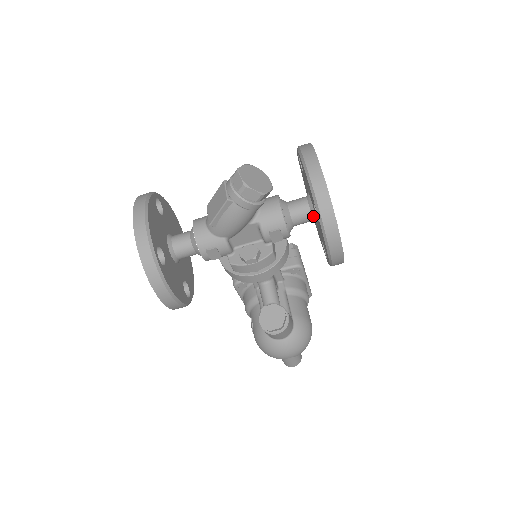
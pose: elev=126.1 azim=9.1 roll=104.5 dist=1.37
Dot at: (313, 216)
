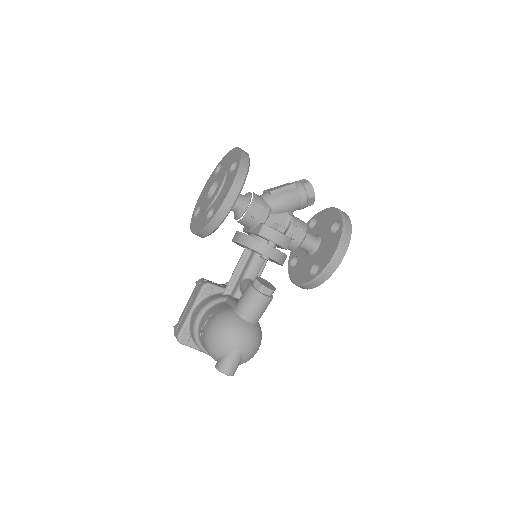
Dot at: (318, 243)
